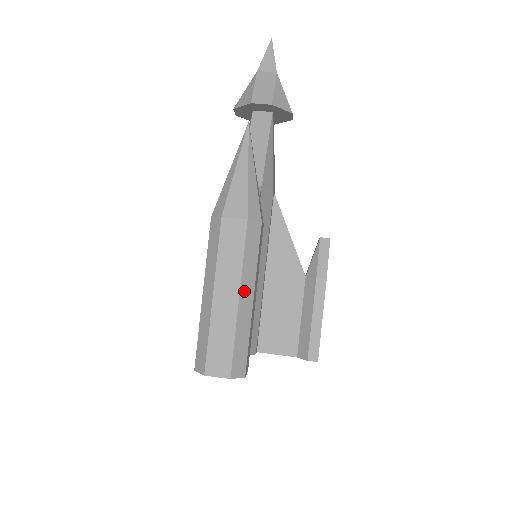
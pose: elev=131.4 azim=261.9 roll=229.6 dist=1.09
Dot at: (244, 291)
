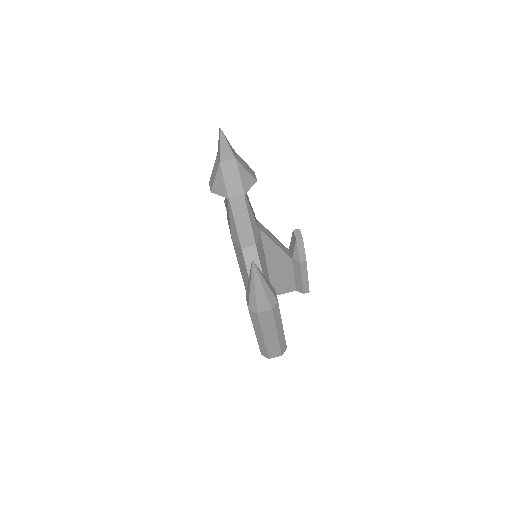
Dot at: (278, 330)
